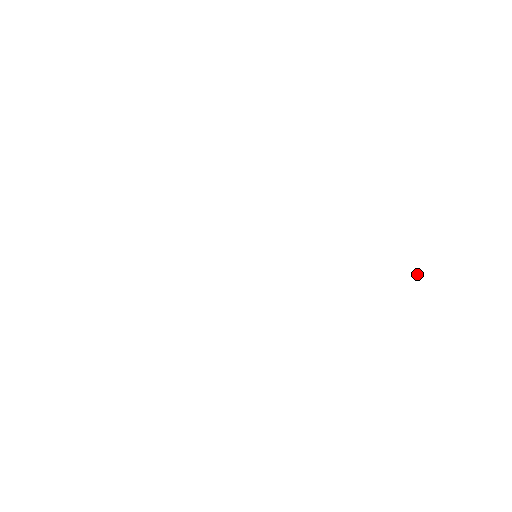
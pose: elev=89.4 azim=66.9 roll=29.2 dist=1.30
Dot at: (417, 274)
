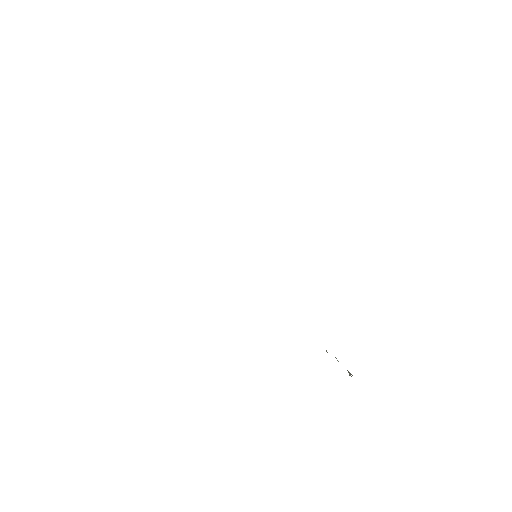
Dot at: (350, 373)
